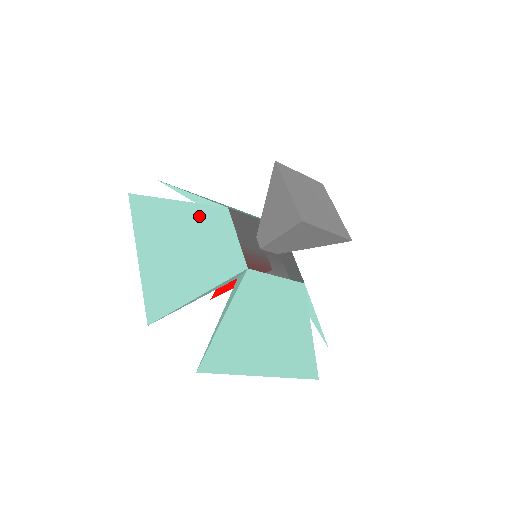
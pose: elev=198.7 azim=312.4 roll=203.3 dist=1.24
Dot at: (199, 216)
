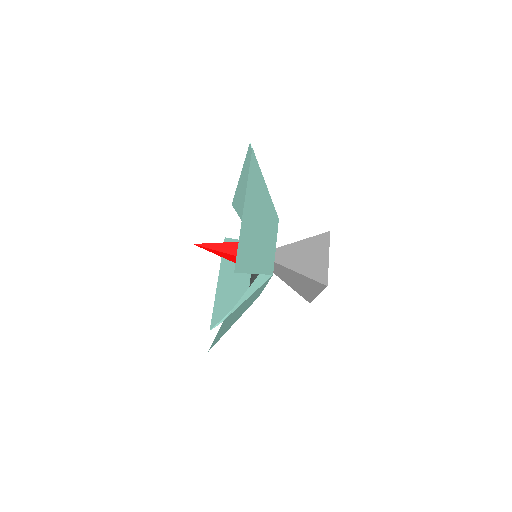
Dot at: (270, 210)
